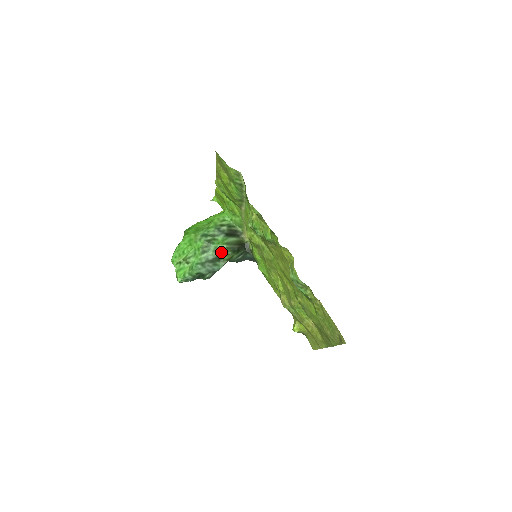
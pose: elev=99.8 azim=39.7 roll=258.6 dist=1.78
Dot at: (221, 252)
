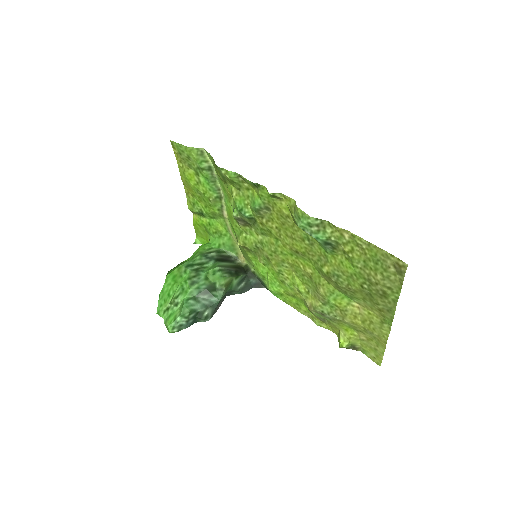
Dot at: (214, 277)
